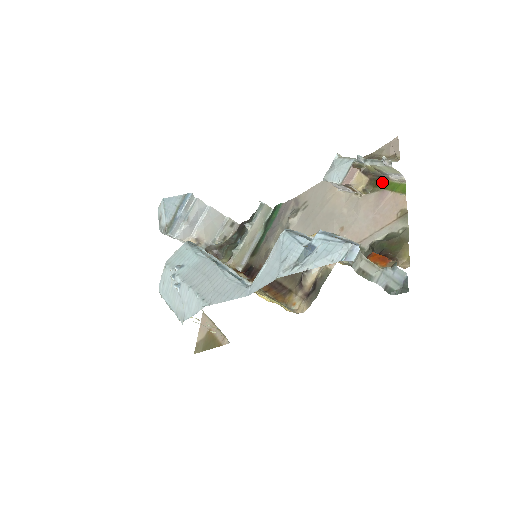
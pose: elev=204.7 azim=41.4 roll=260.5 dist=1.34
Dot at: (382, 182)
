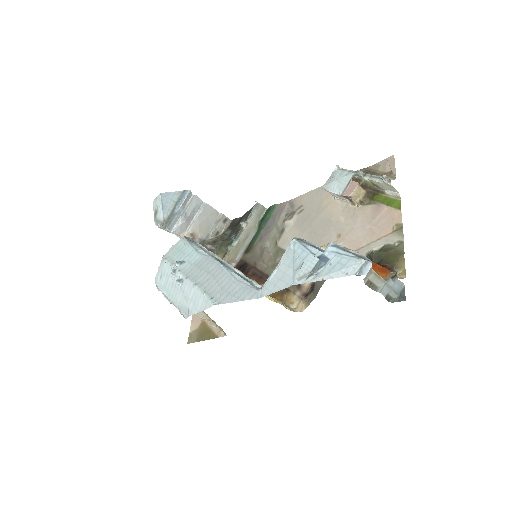
Dot at: (378, 196)
